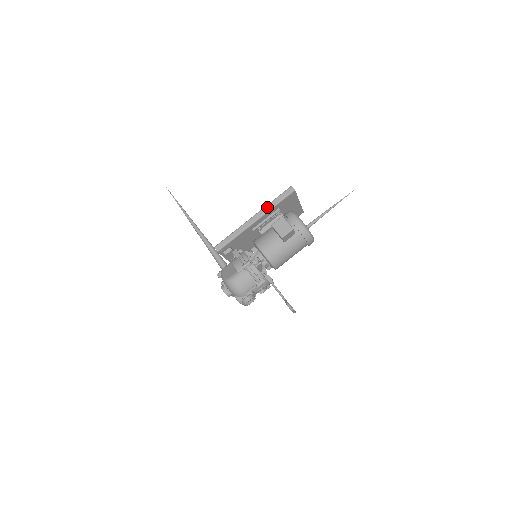
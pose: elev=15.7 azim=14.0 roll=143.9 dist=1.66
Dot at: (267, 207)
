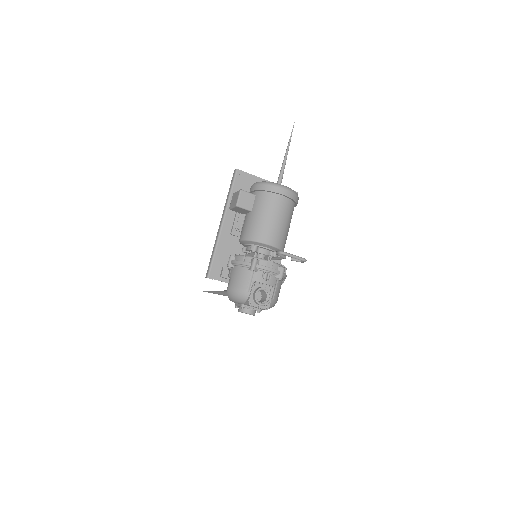
Dot at: (225, 204)
